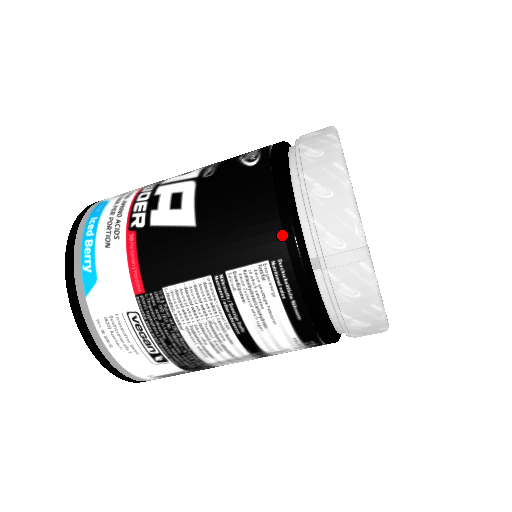
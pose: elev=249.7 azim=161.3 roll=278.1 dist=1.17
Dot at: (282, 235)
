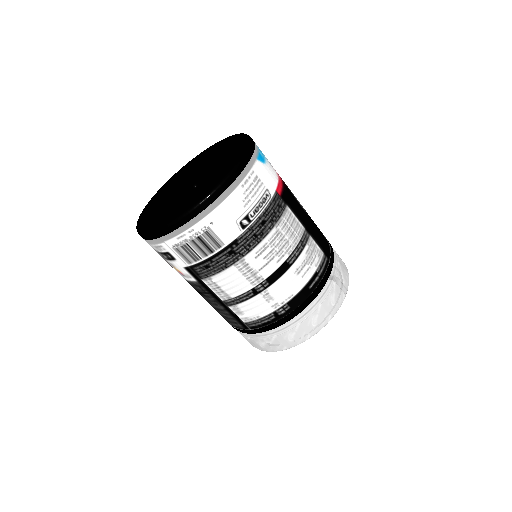
Dot at: (331, 253)
